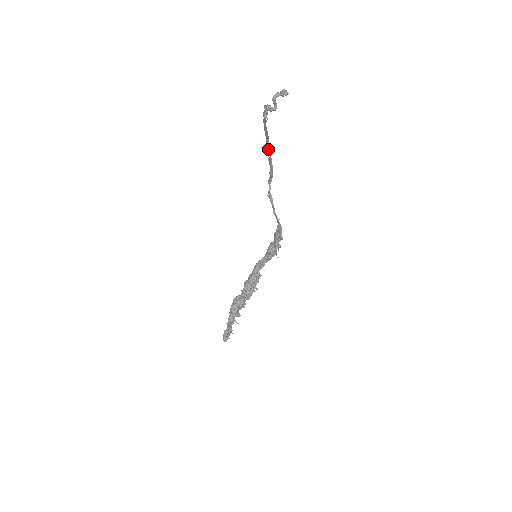
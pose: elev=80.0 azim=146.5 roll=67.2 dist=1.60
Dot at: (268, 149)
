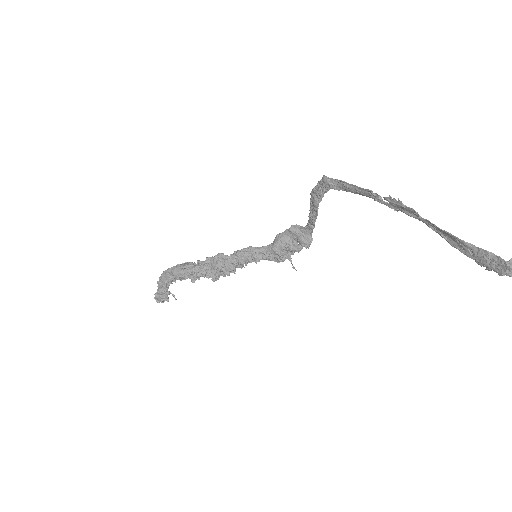
Dot at: (398, 207)
